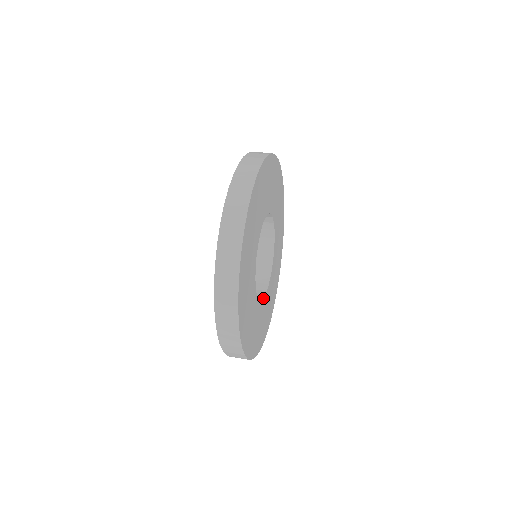
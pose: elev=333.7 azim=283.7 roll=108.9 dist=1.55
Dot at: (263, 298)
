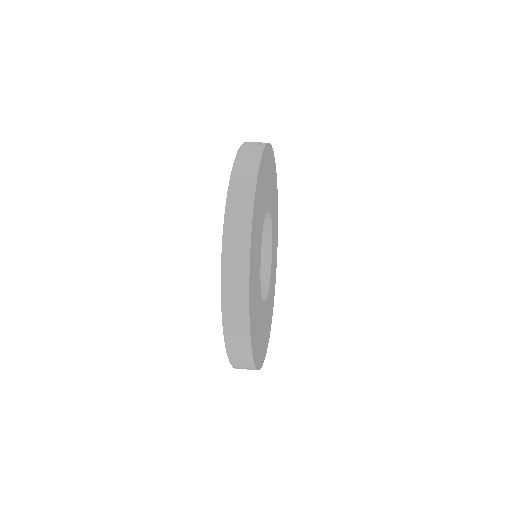
Dot at: (260, 287)
